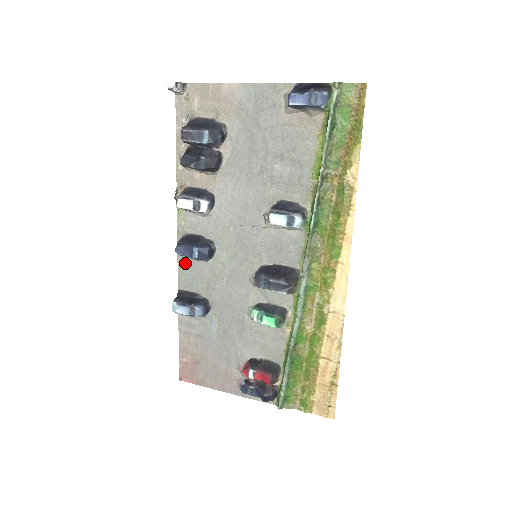
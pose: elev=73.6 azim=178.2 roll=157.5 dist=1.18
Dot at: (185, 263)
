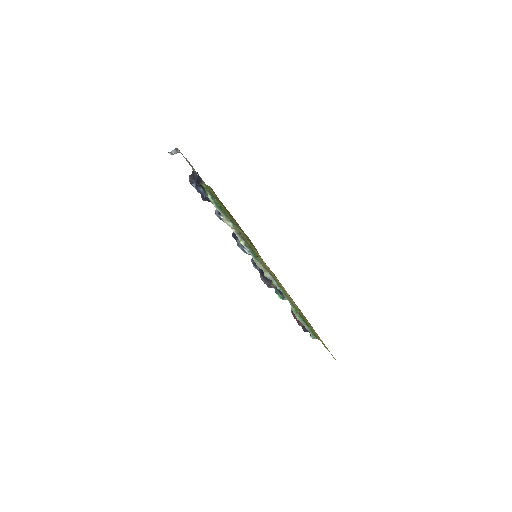
Dot at: occluded
